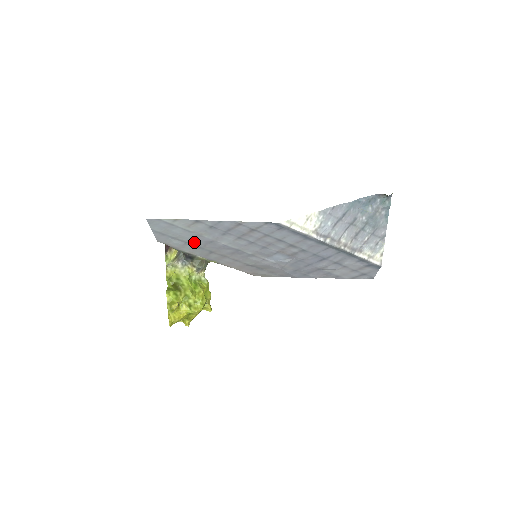
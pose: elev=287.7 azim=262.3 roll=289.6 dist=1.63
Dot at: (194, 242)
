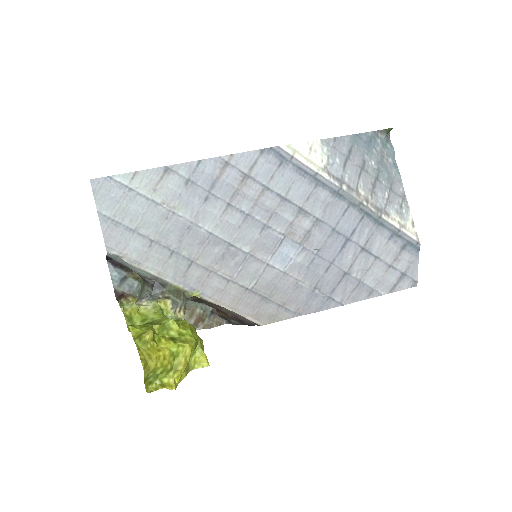
Dot at: (164, 237)
